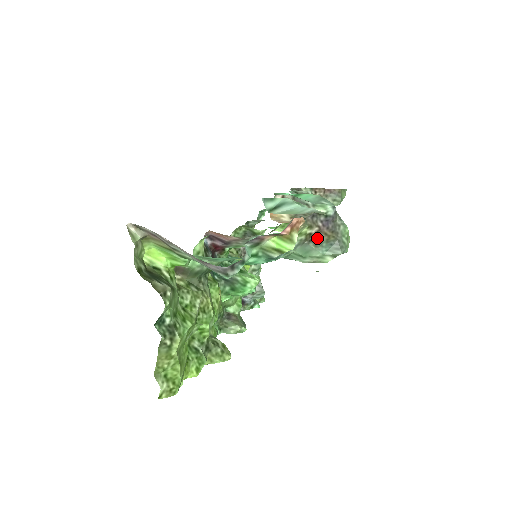
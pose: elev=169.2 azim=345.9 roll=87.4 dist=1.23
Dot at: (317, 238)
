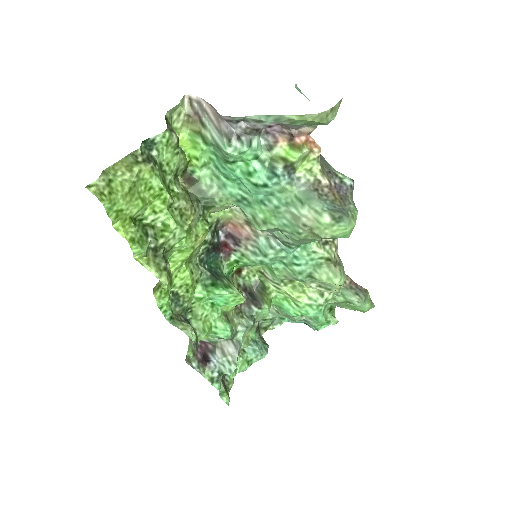
Dot at: (324, 192)
